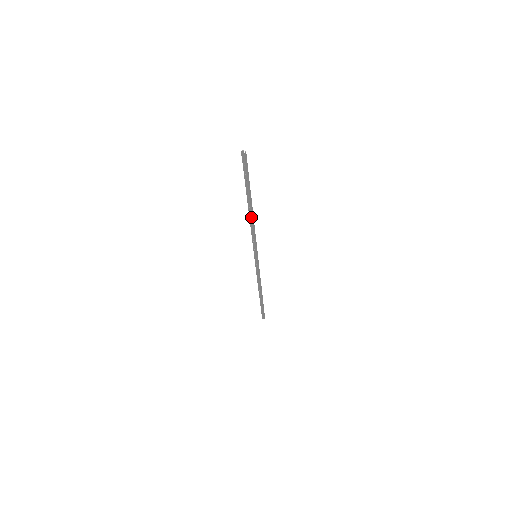
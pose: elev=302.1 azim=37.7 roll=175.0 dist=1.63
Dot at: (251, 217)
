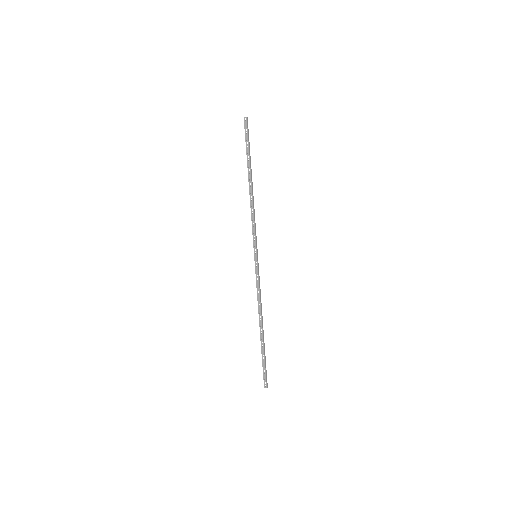
Dot at: (251, 194)
